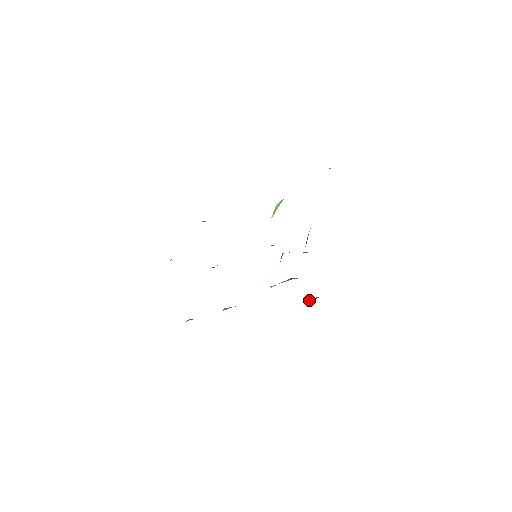
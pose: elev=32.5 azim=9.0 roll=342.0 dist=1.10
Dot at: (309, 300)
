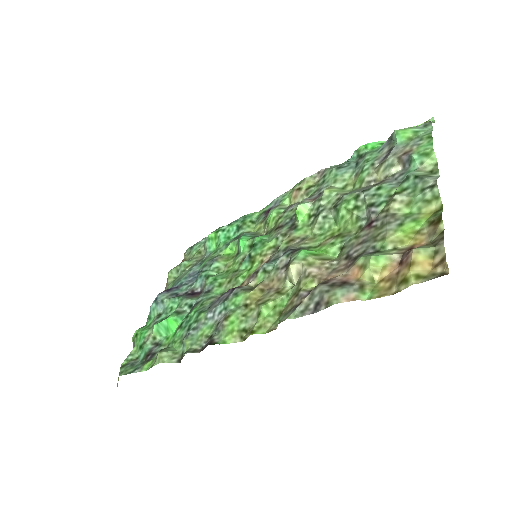
Dot at: (182, 266)
